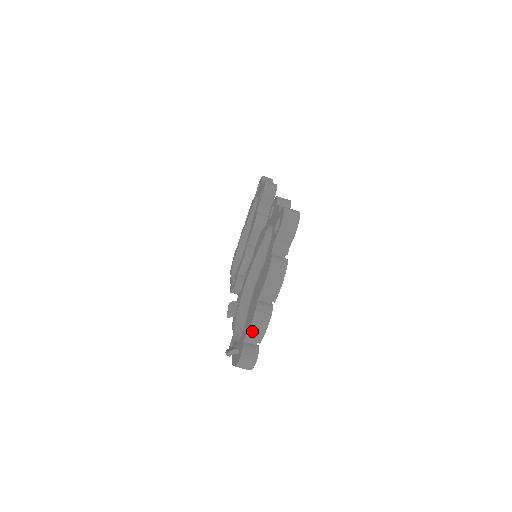
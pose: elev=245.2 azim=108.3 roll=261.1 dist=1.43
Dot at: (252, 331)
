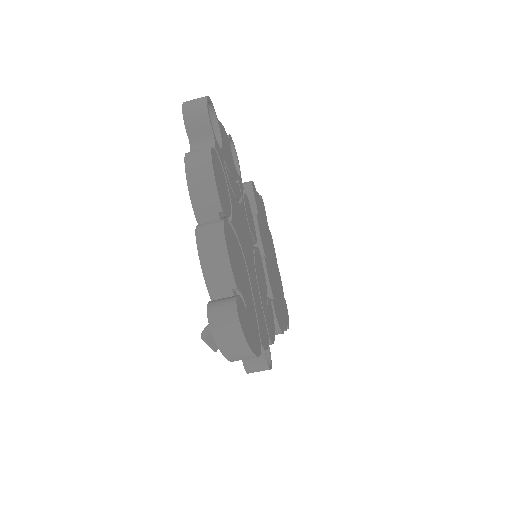
Dot at: (208, 269)
